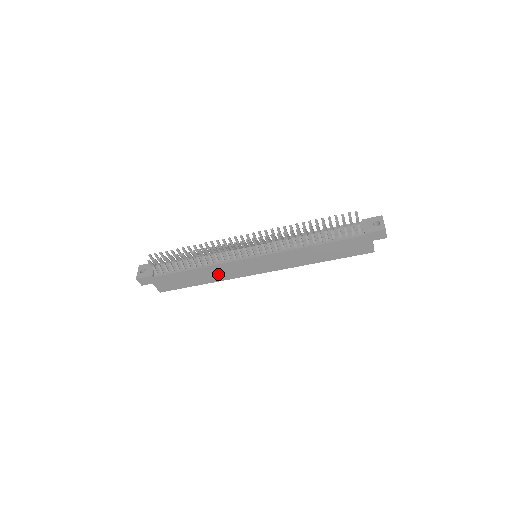
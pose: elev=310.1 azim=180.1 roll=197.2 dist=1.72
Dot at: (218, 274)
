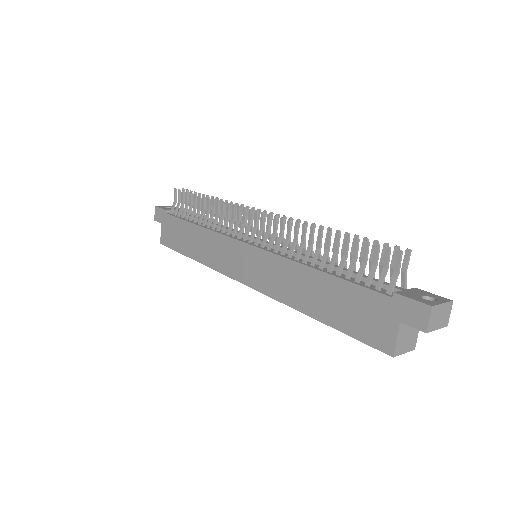
Dot at: (208, 250)
